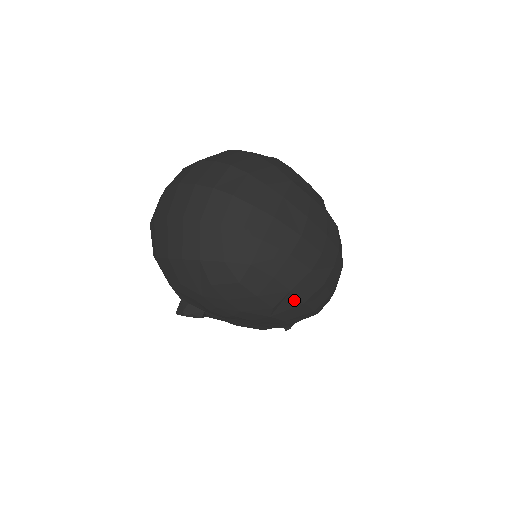
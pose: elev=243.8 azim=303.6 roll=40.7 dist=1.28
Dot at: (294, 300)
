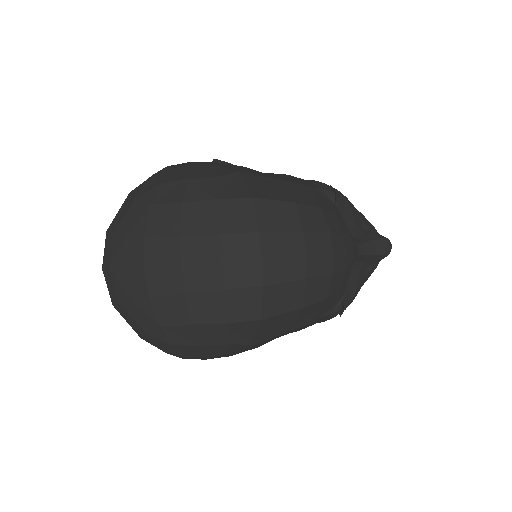
Dot at: (245, 325)
